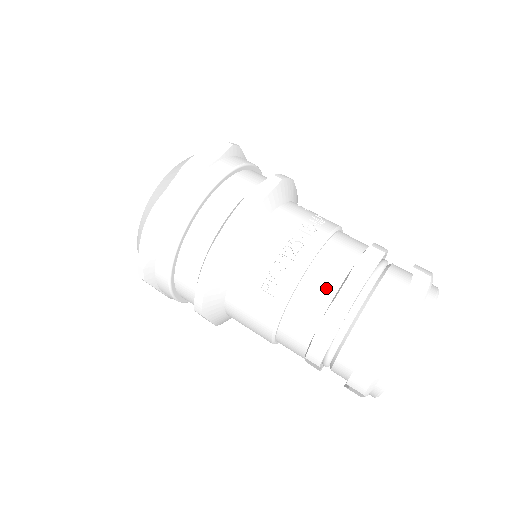
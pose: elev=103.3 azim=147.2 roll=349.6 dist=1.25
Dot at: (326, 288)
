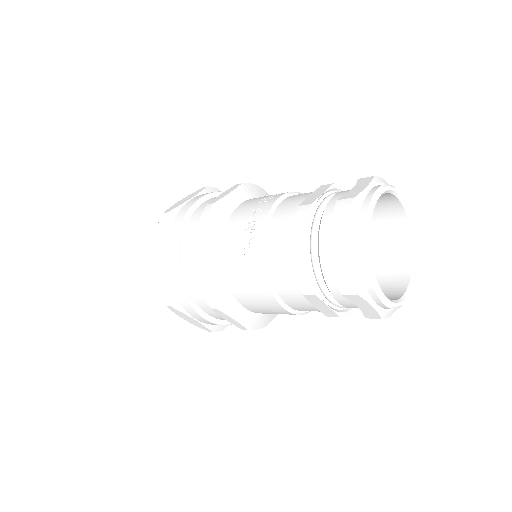
Dot at: (287, 225)
